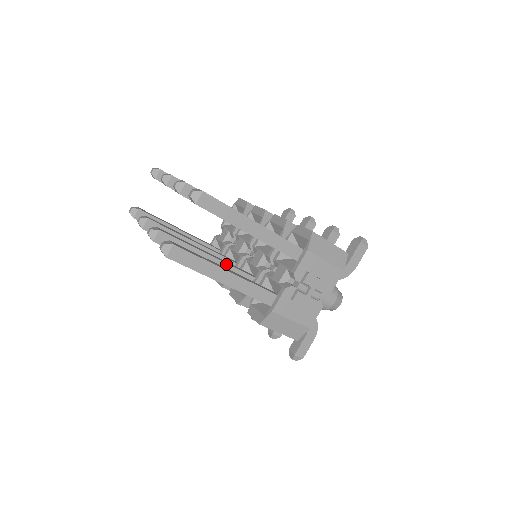
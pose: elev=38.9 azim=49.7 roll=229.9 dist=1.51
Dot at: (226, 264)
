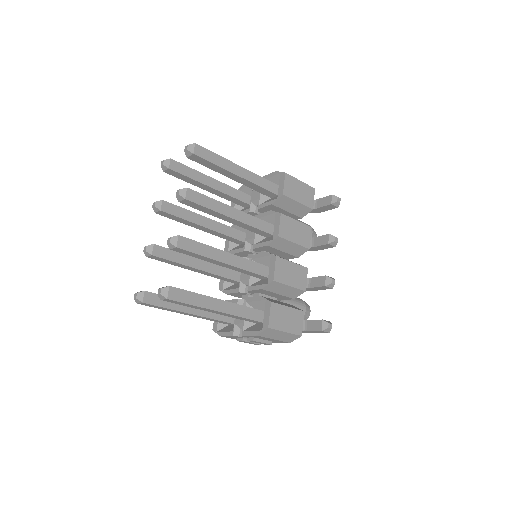
Dot at: (213, 274)
